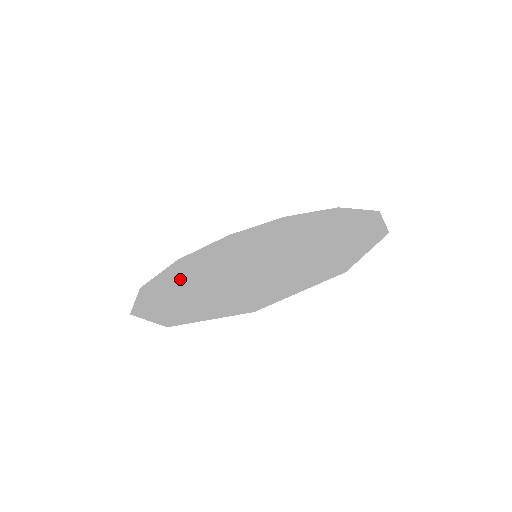
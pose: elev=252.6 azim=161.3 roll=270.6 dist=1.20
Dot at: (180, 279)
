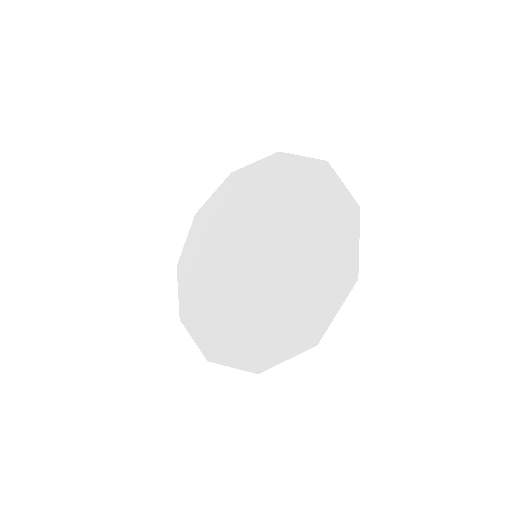
Dot at: (209, 303)
